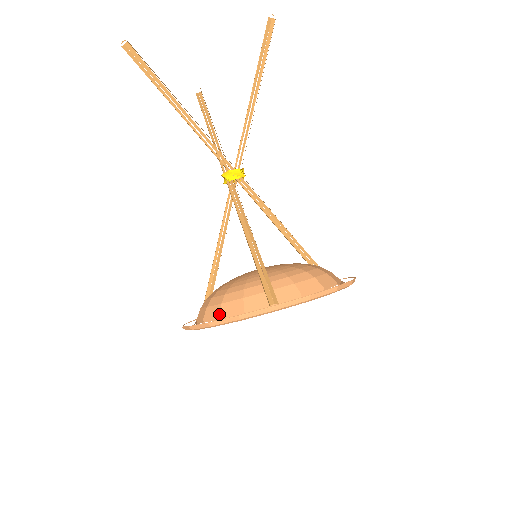
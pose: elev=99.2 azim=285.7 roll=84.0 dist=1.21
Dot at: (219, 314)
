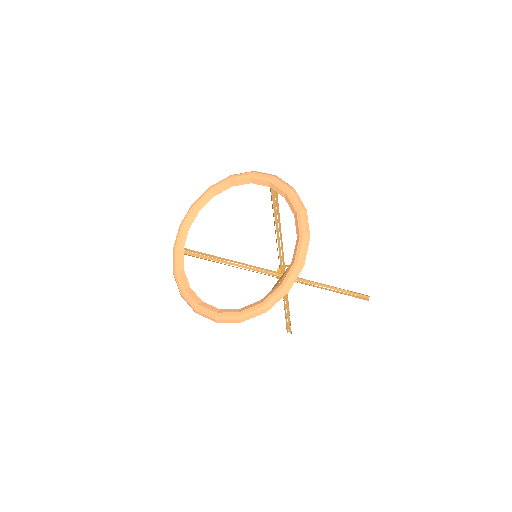
Dot at: occluded
